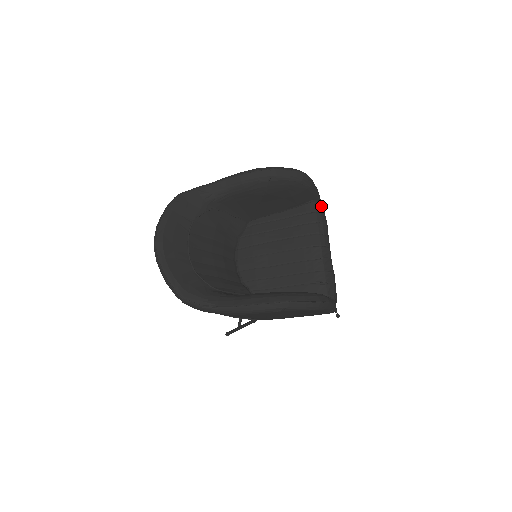
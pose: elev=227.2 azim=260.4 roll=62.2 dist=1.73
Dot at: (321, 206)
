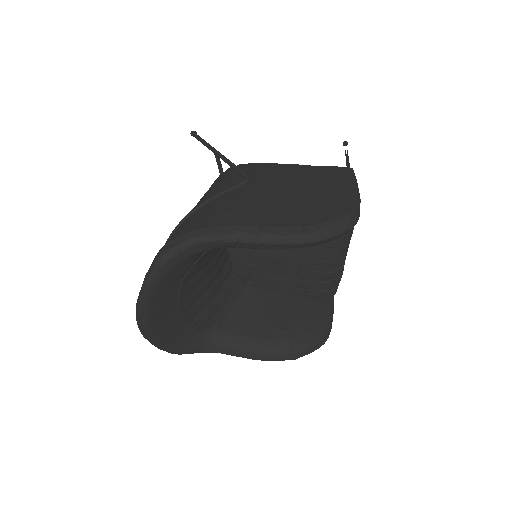
Dot at: occluded
